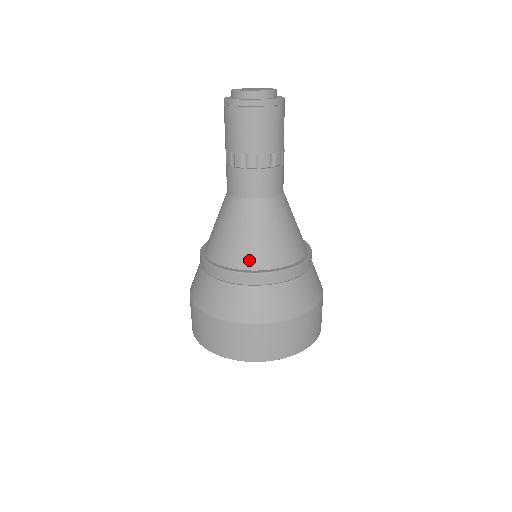
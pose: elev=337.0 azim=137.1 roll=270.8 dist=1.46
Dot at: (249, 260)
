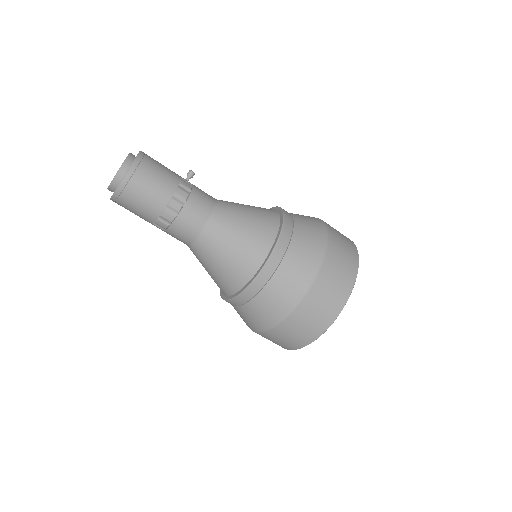
Dot at: (229, 287)
